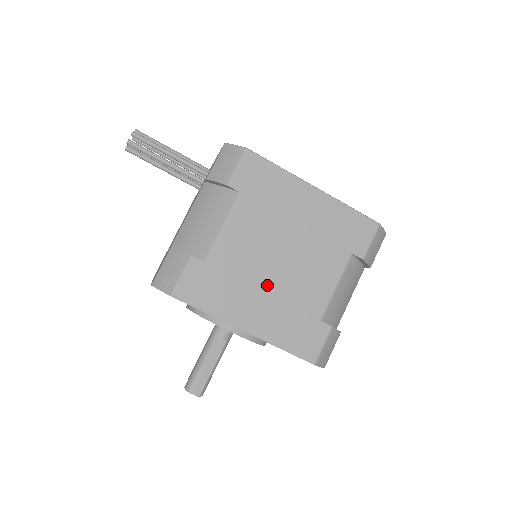
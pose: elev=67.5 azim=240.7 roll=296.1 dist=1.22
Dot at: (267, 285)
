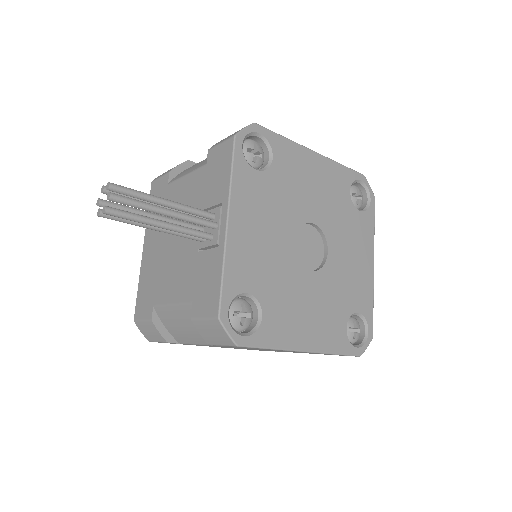
Dot at: occluded
